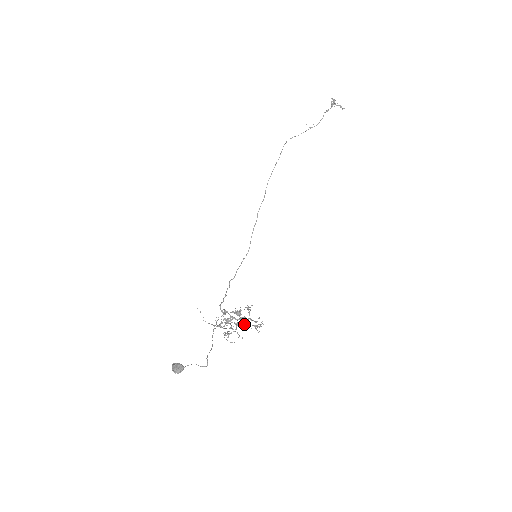
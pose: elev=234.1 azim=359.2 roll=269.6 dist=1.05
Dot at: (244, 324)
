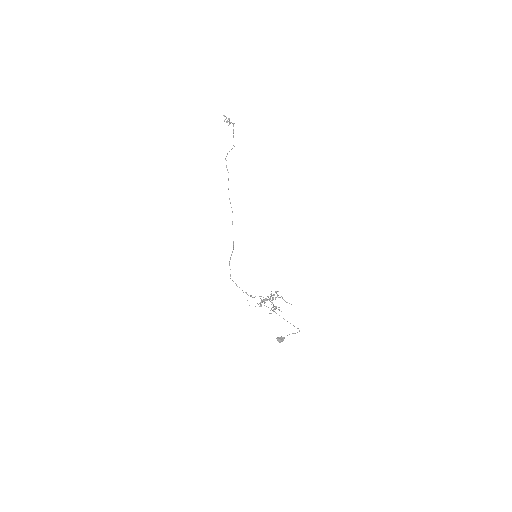
Dot at: (267, 300)
